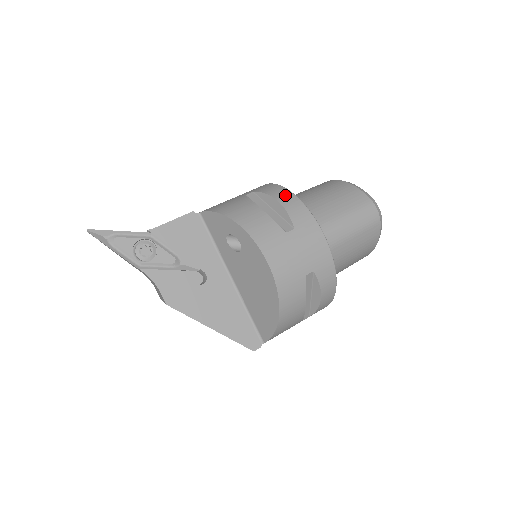
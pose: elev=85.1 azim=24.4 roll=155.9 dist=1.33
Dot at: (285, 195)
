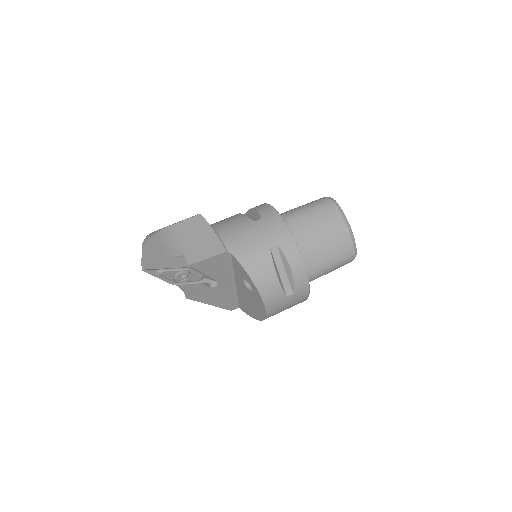
Dot at: (298, 265)
